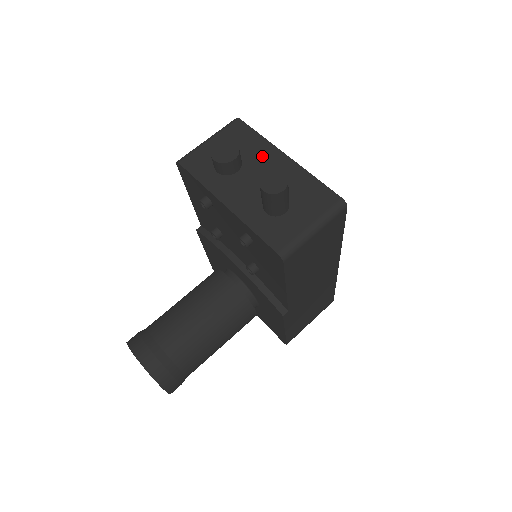
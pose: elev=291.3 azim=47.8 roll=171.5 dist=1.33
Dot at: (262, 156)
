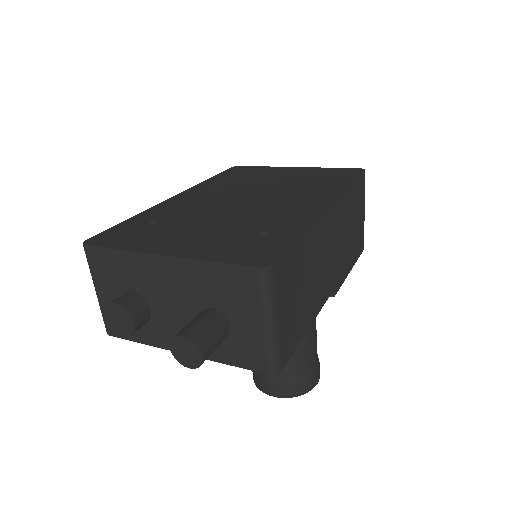
Dot at: (146, 275)
